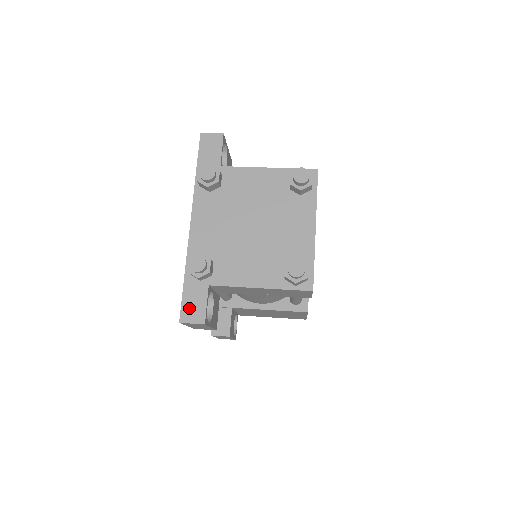
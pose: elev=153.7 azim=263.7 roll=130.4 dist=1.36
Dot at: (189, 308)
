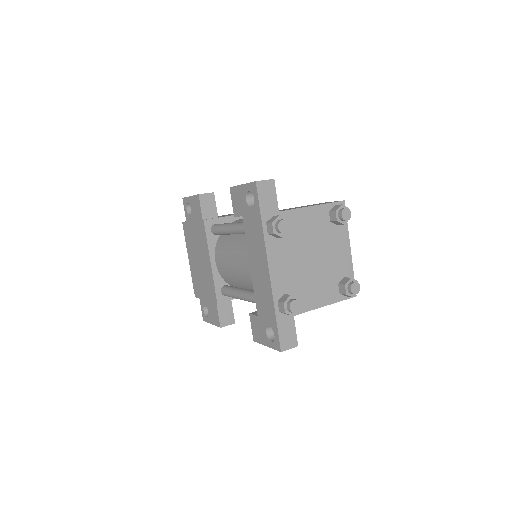
Dot at: (285, 338)
